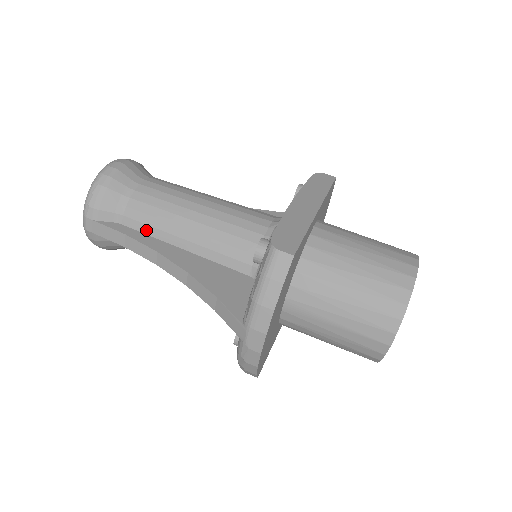
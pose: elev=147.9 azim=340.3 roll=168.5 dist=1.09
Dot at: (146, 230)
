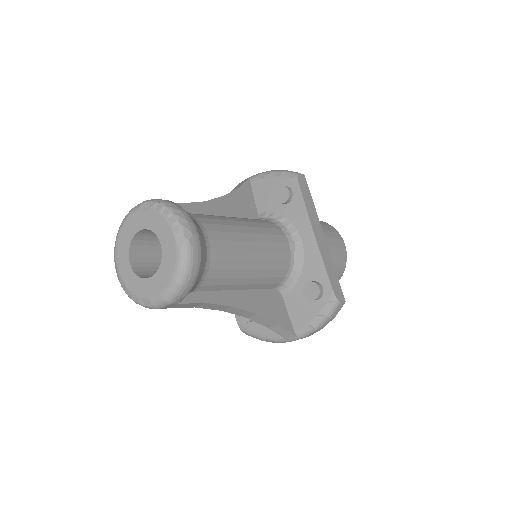
Dot at: (216, 288)
